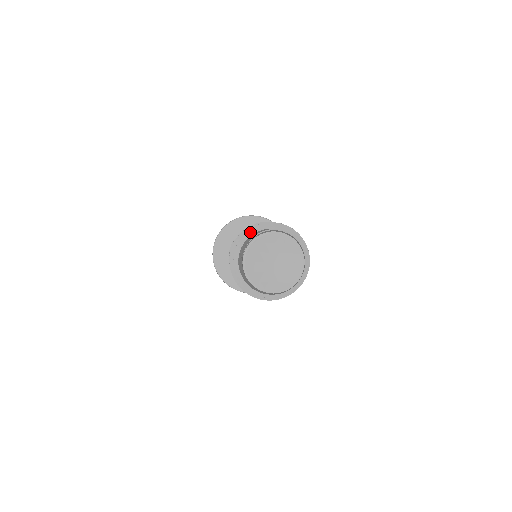
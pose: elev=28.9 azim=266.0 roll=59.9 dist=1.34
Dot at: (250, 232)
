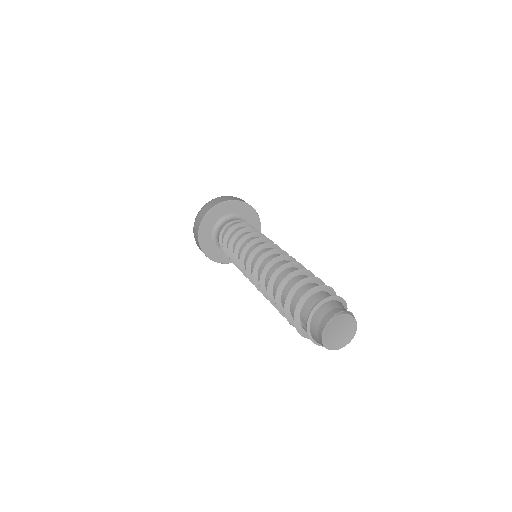
Dot at: (329, 298)
